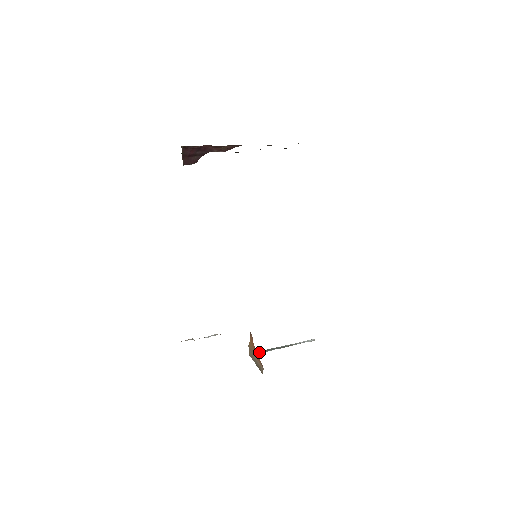
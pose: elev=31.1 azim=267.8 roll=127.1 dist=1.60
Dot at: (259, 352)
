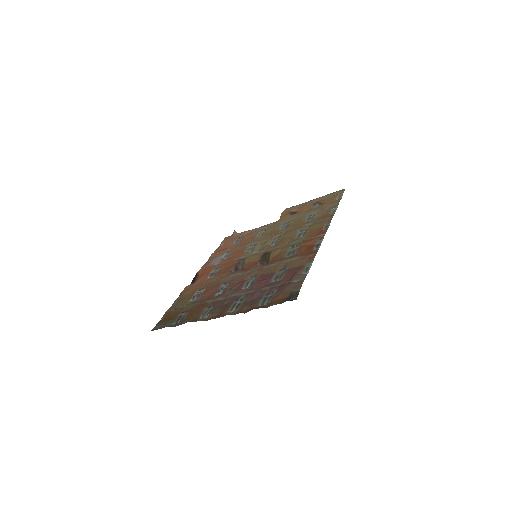
Dot at: occluded
